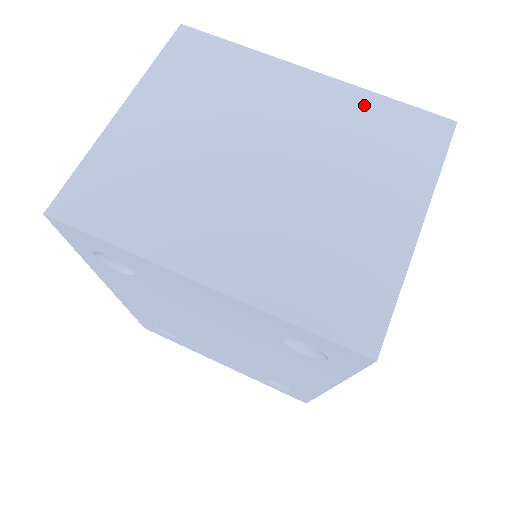
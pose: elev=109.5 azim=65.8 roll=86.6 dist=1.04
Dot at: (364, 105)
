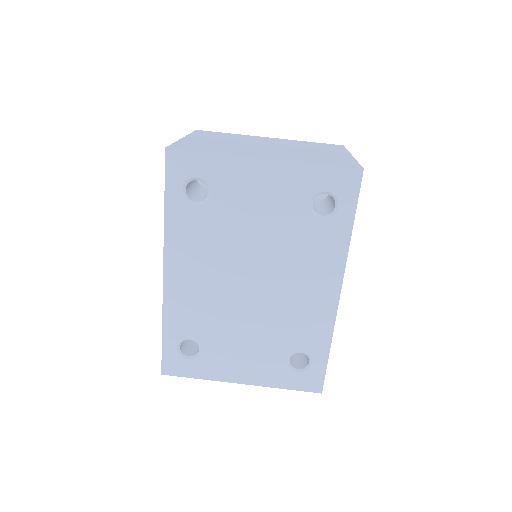
Dot at: (300, 142)
